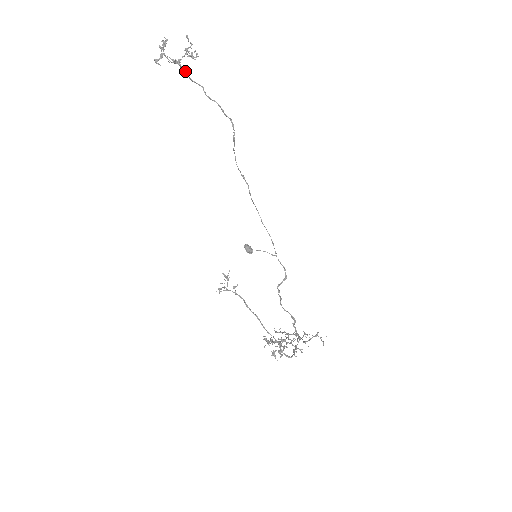
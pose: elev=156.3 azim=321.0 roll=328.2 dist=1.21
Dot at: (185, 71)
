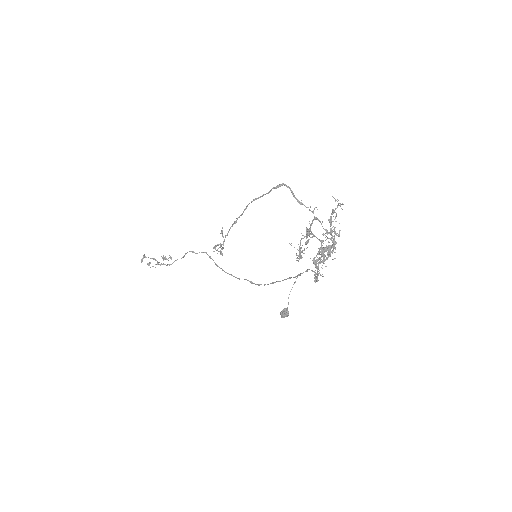
Dot at: (166, 265)
